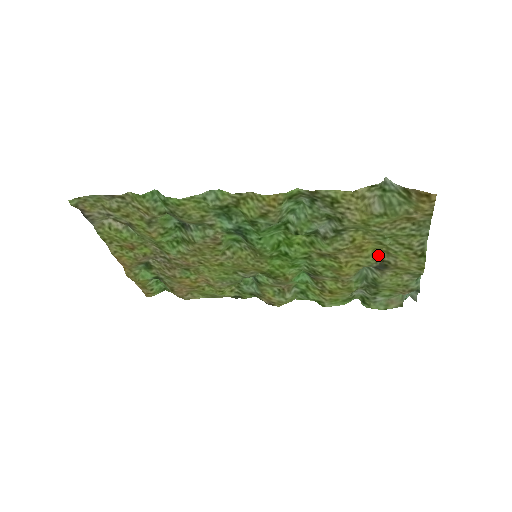
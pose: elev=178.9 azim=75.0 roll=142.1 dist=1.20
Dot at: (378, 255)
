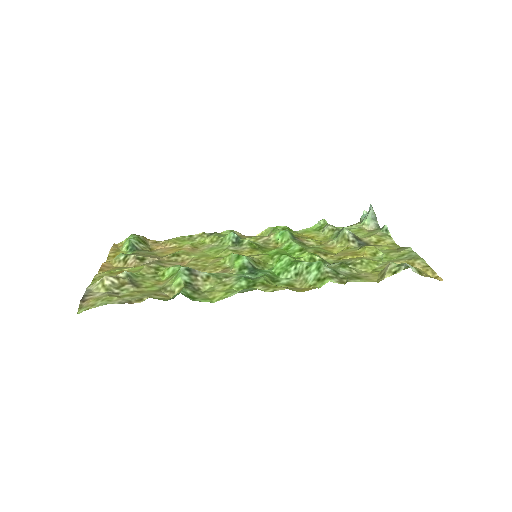
Dot at: (365, 246)
